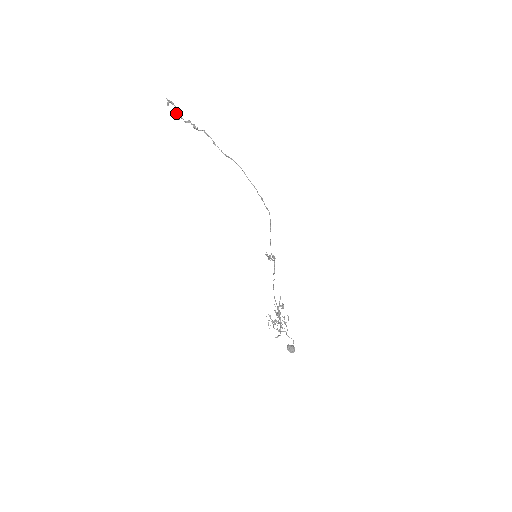
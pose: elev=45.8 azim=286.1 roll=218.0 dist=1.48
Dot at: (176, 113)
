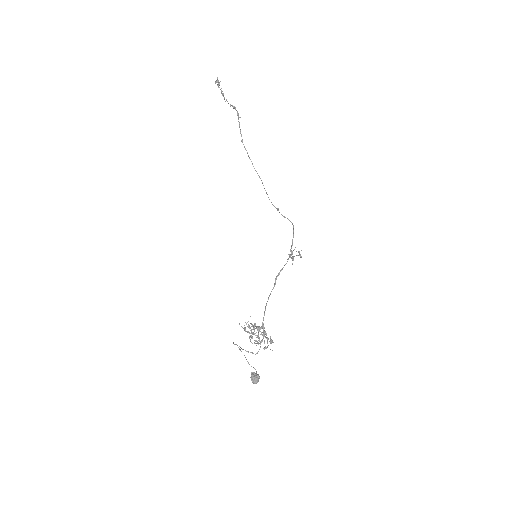
Dot at: (223, 93)
